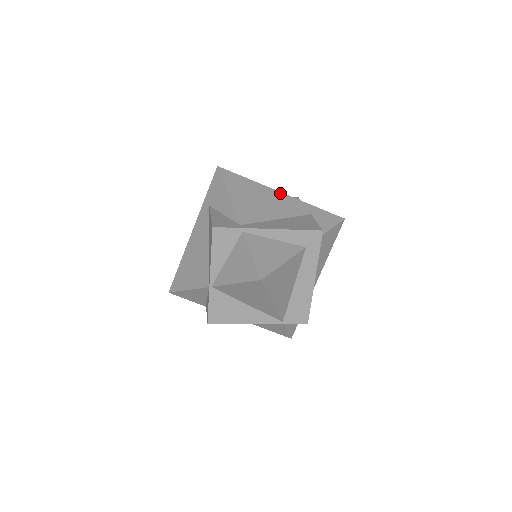
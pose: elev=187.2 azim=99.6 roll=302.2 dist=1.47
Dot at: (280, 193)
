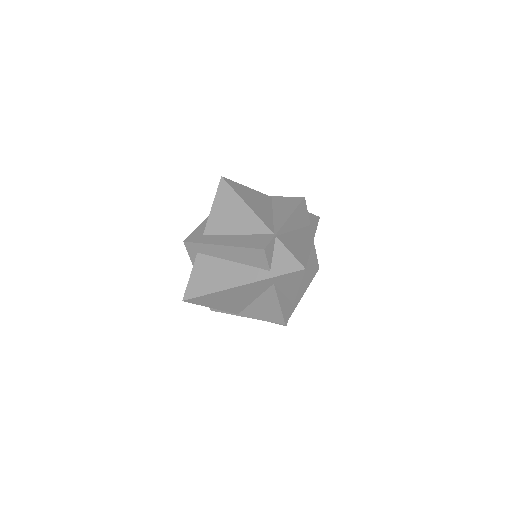
Dot at: occluded
